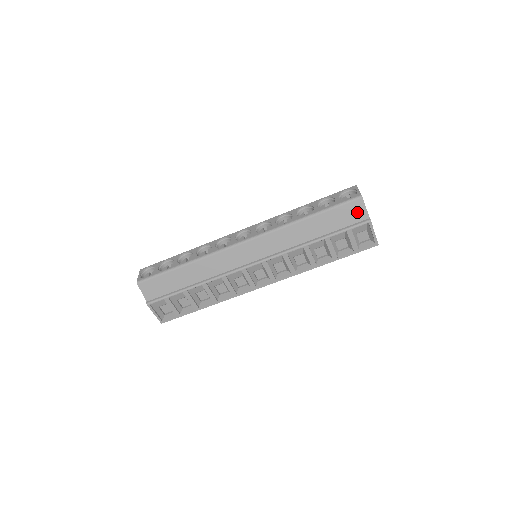
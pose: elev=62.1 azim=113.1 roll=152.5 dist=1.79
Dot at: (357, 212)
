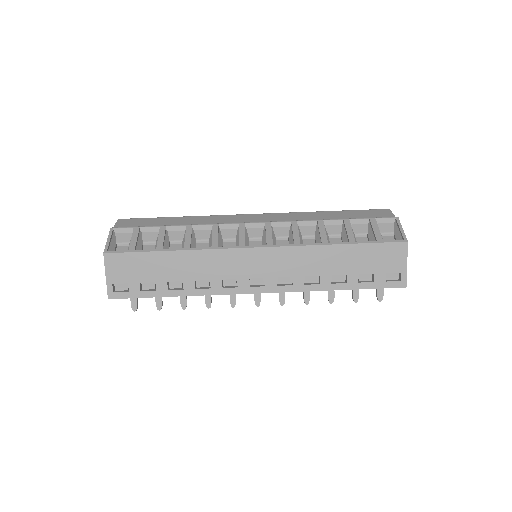
Dot at: (383, 214)
